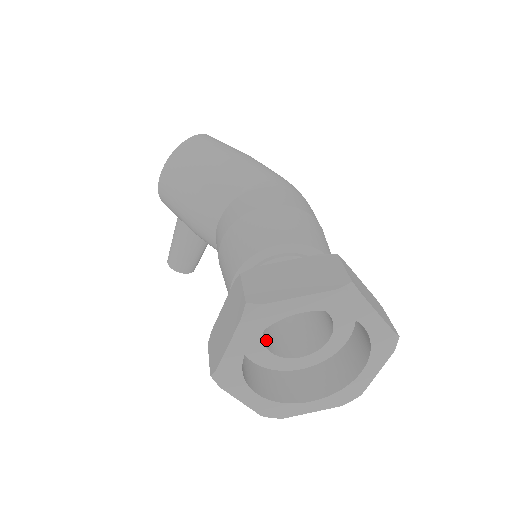
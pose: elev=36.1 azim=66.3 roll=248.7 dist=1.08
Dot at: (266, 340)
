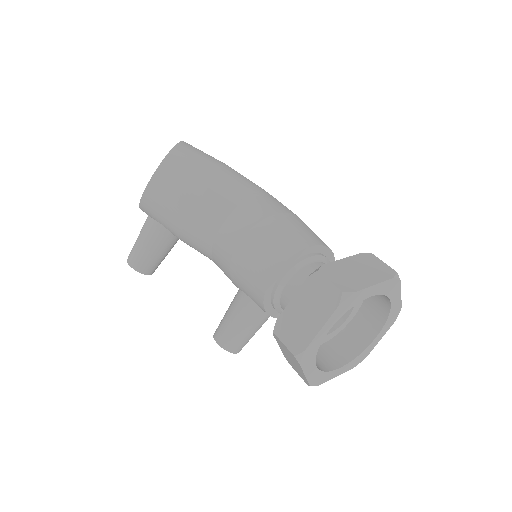
Dot at: occluded
